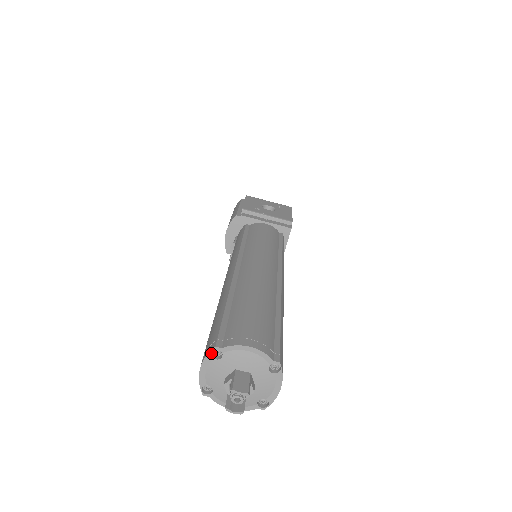
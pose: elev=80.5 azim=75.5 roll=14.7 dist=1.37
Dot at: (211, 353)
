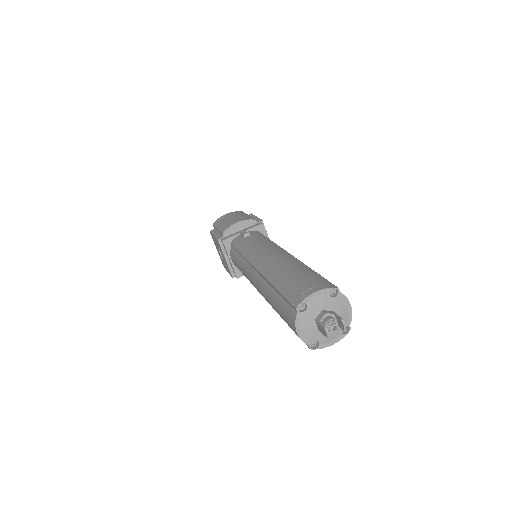
Dot at: (330, 289)
